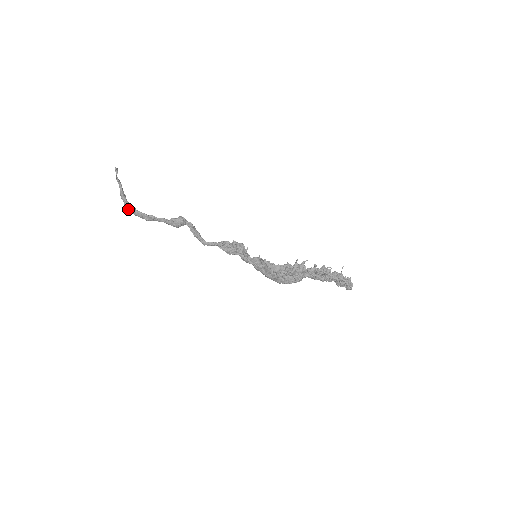
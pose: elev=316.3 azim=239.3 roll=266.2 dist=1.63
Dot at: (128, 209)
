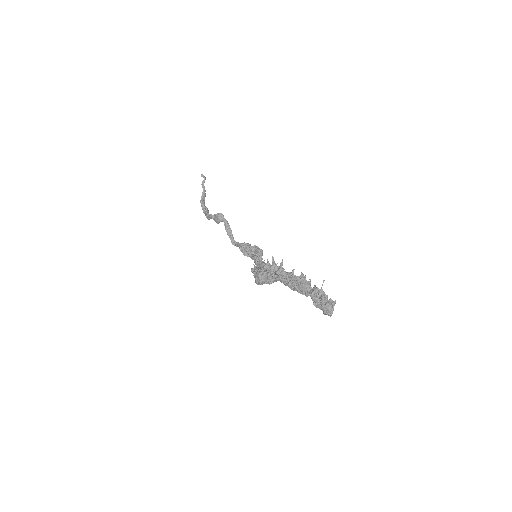
Dot at: occluded
